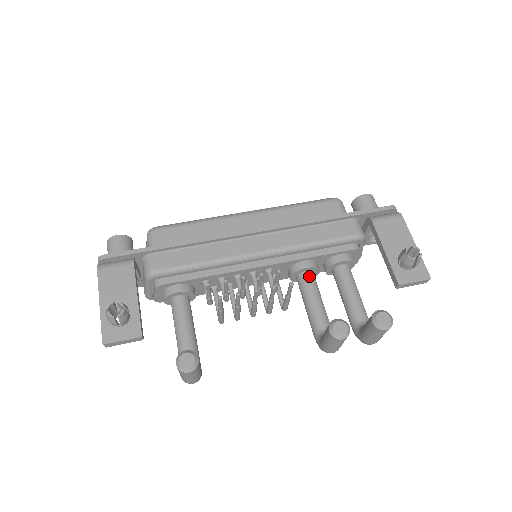
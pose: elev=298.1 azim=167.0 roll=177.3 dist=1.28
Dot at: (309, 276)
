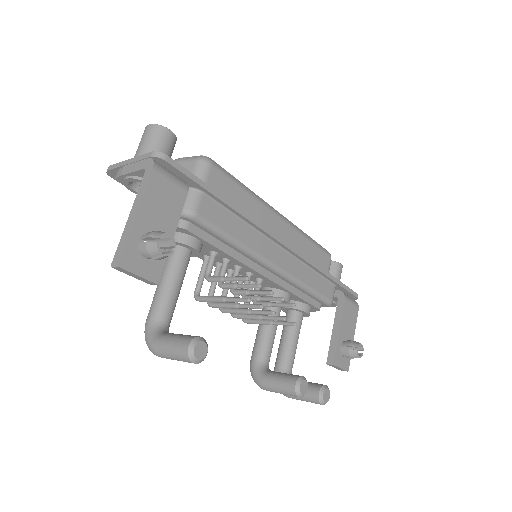
Dot at: (281, 307)
